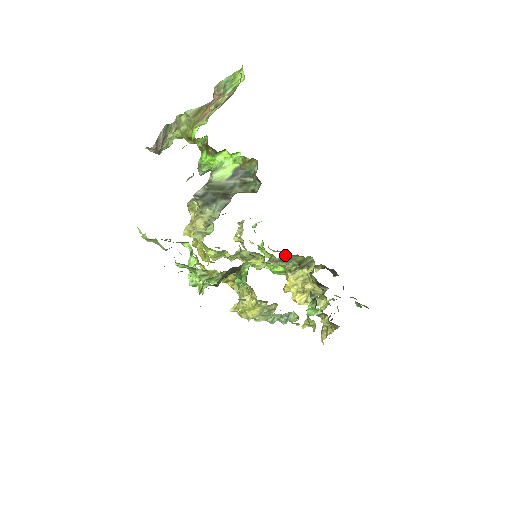
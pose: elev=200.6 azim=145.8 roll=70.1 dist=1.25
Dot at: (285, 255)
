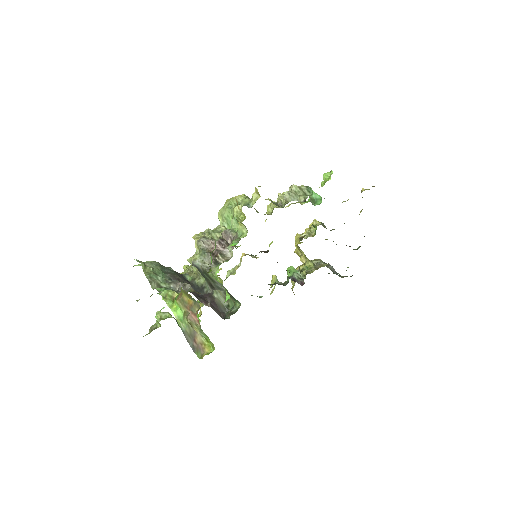
Dot at: occluded
